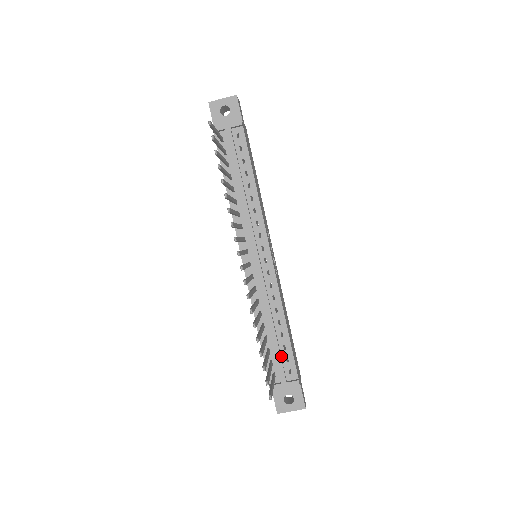
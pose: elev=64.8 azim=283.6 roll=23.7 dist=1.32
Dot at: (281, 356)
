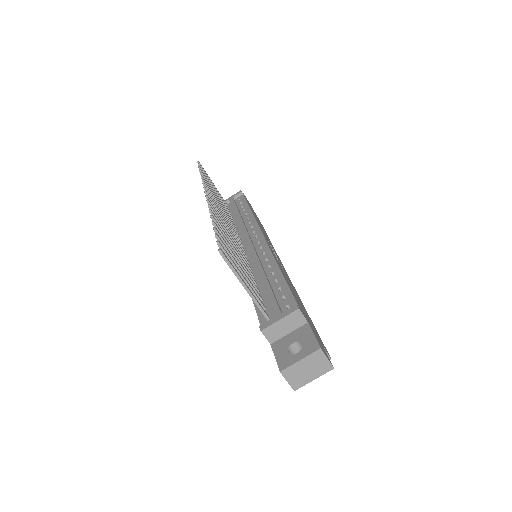
Dot at: (276, 298)
